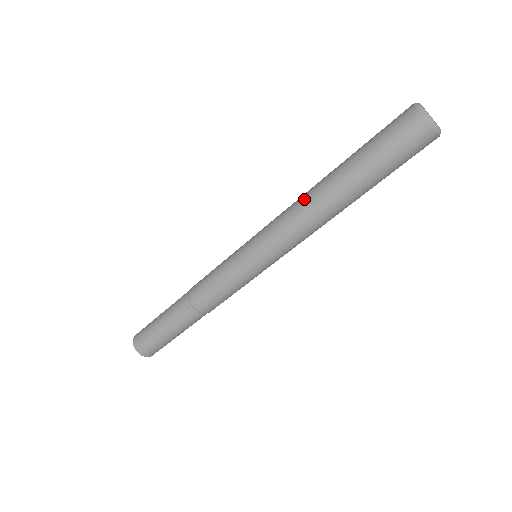
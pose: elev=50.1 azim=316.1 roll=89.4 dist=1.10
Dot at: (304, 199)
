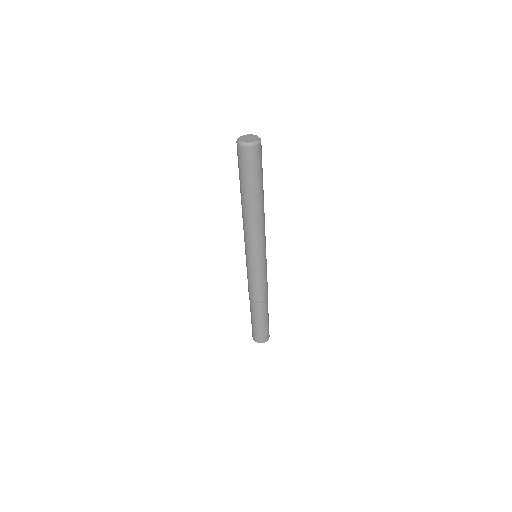
Dot at: (247, 220)
